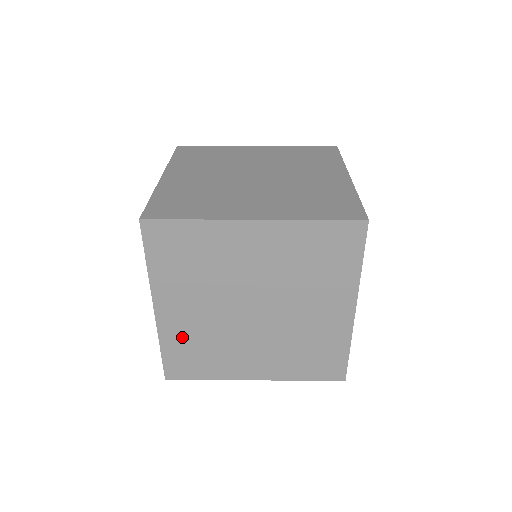
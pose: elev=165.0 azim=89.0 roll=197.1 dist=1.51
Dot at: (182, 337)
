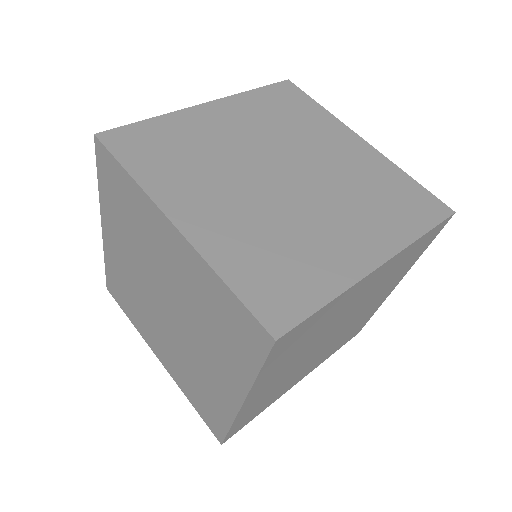
Dot at: (256, 403)
